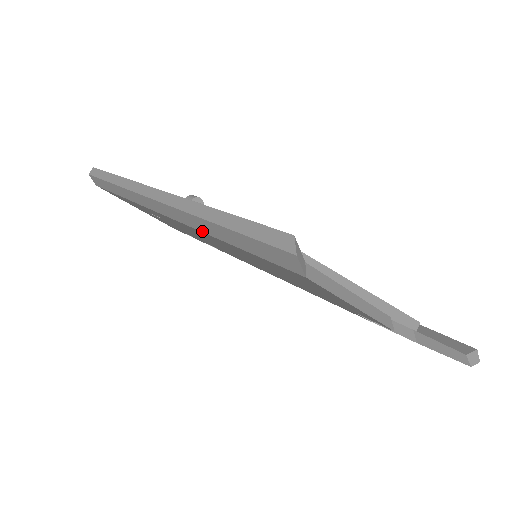
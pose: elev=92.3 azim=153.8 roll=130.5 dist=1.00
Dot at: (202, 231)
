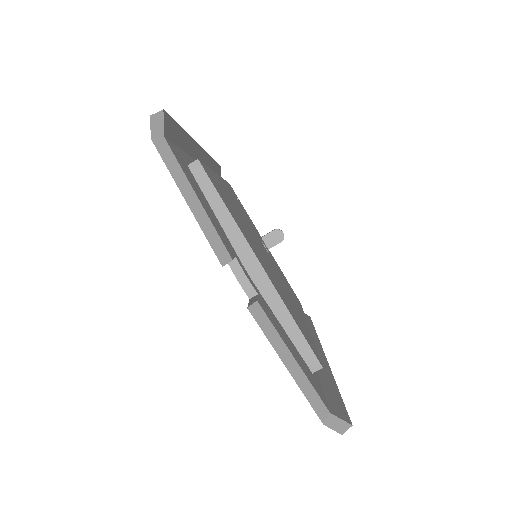
Dot at: occluded
